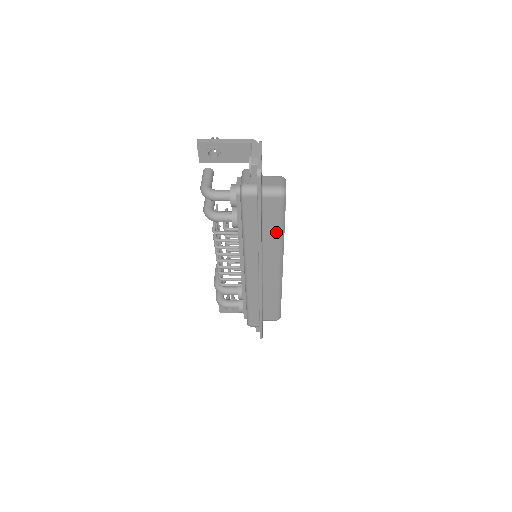
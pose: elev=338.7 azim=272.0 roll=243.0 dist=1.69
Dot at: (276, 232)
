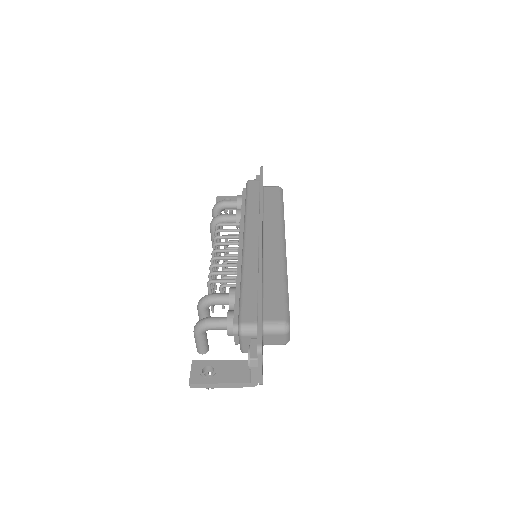
Dot at: (276, 210)
